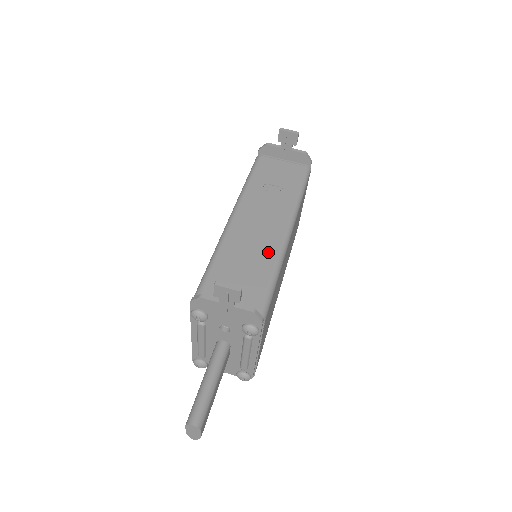
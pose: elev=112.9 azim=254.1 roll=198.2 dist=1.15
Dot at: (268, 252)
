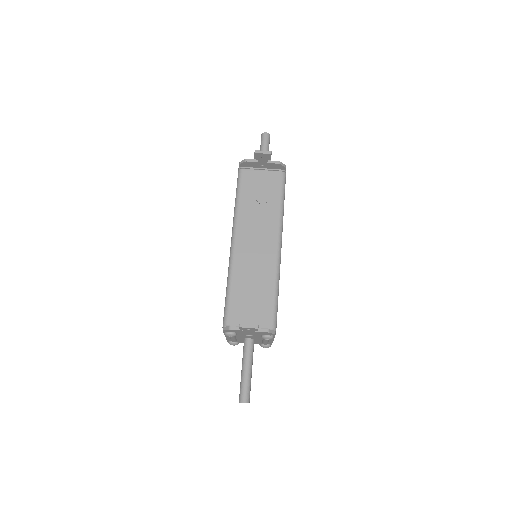
Dot at: (267, 271)
